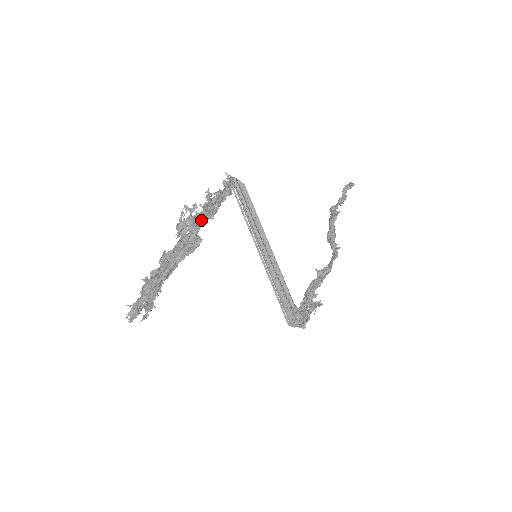
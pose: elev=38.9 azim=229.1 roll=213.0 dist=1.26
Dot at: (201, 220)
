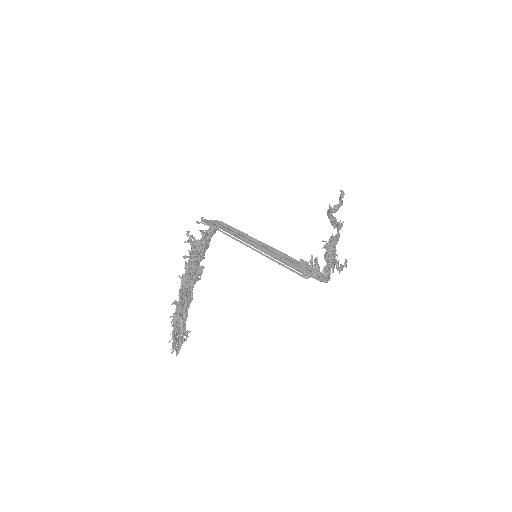
Dot at: (191, 251)
